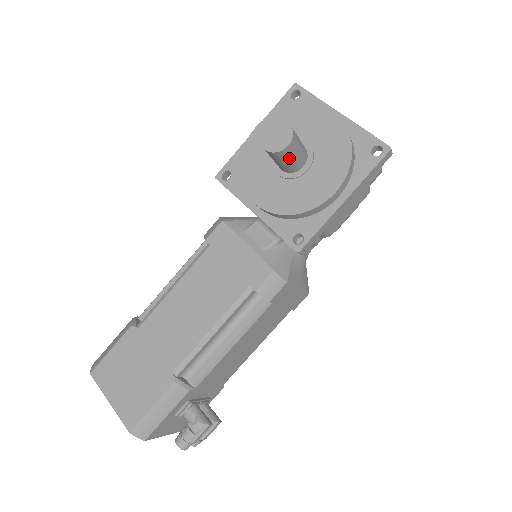
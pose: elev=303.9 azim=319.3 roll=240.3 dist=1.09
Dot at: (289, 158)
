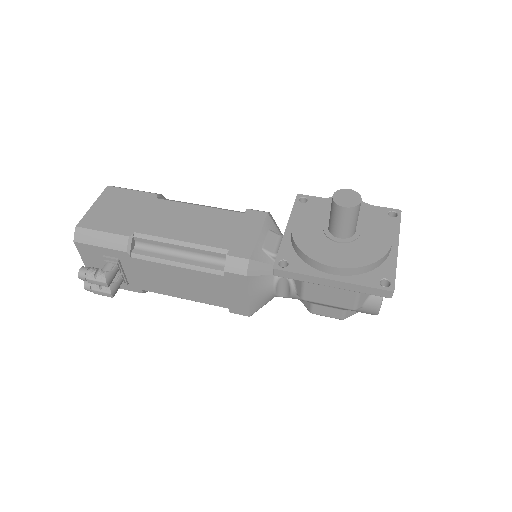
Dot at: (338, 218)
